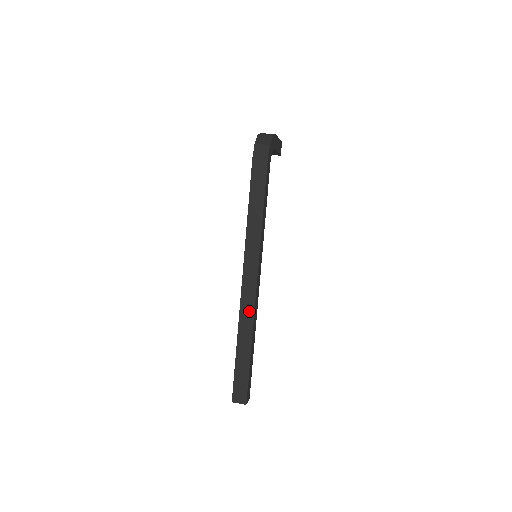
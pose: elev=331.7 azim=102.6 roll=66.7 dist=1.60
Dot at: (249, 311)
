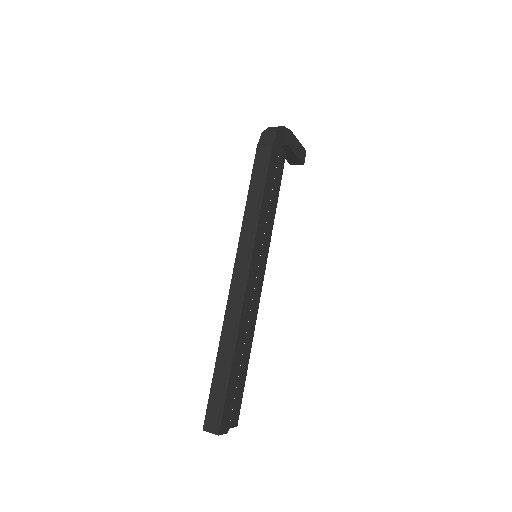
Dot at: (235, 313)
